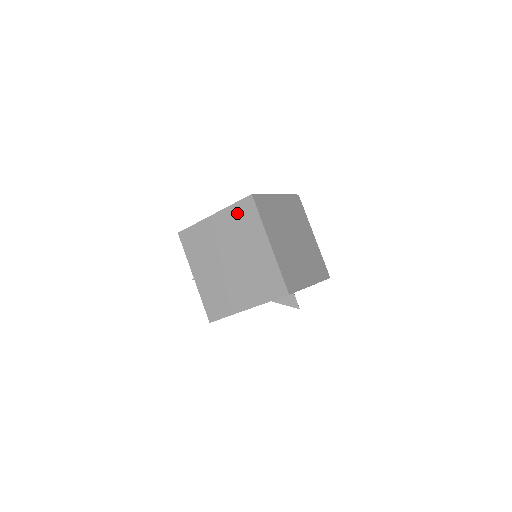
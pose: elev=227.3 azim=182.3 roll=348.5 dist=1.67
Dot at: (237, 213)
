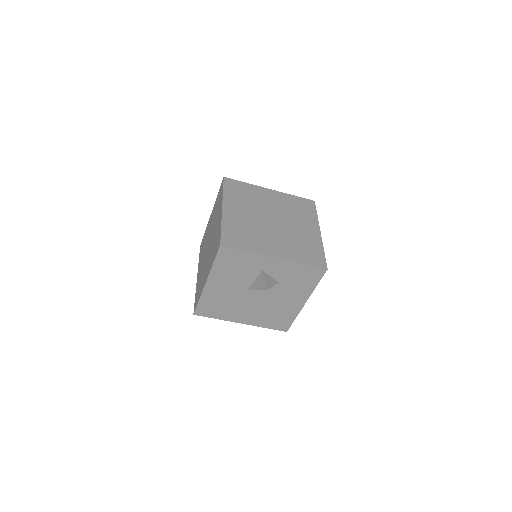
Dot at: (217, 200)
